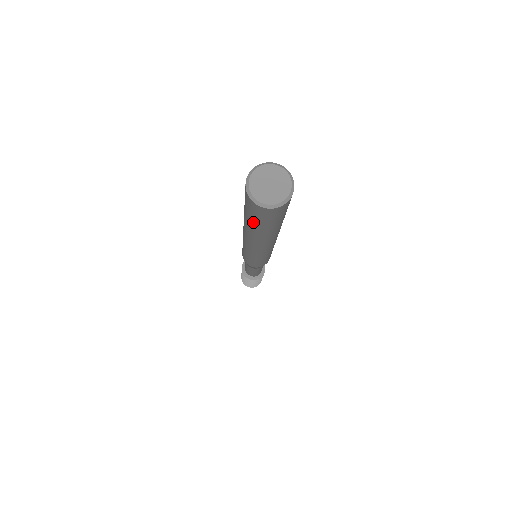
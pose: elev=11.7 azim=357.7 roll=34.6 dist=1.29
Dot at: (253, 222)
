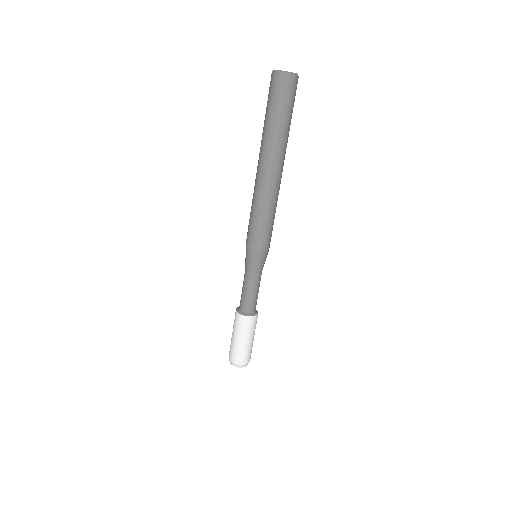
Dot at: (279, 112)
